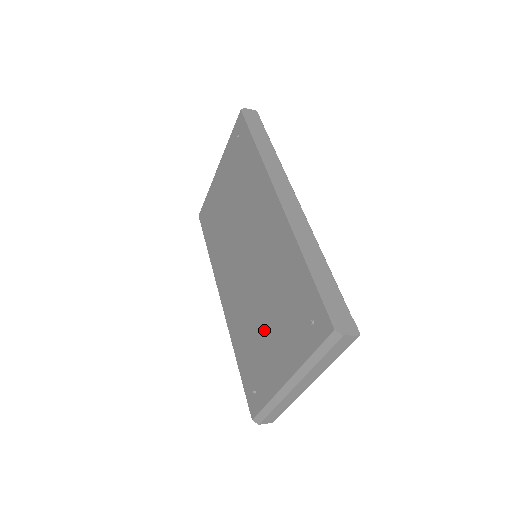
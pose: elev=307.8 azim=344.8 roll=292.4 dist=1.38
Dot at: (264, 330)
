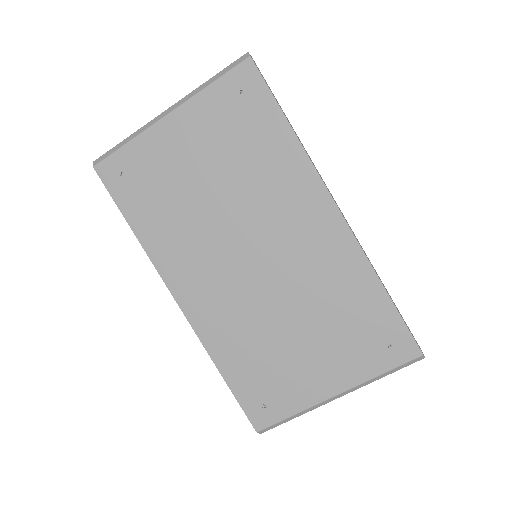
Dot at: (293, 346)
